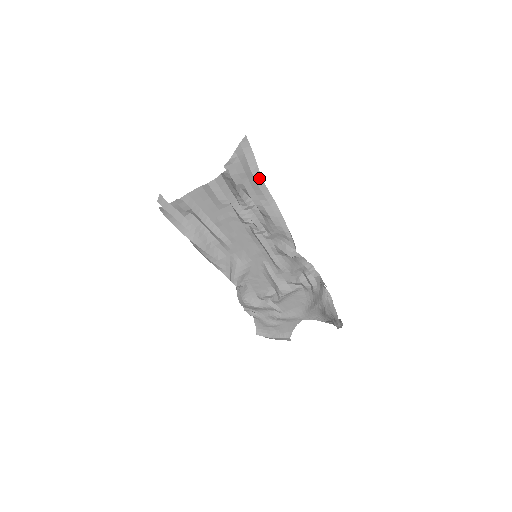
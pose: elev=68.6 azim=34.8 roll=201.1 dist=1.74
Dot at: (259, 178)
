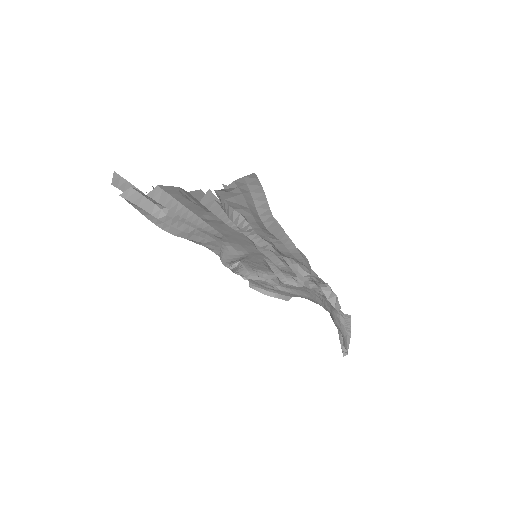
Dot at: (270, 221)
